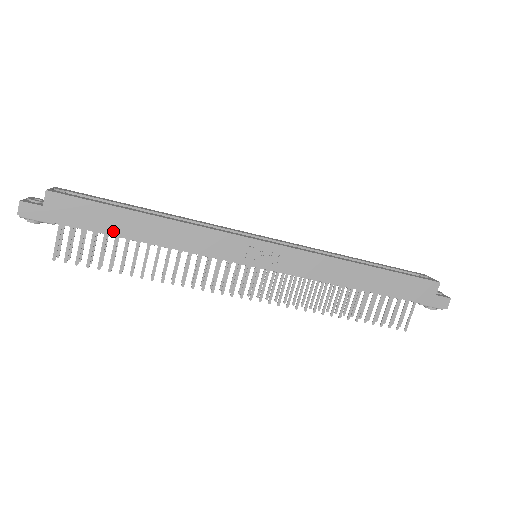
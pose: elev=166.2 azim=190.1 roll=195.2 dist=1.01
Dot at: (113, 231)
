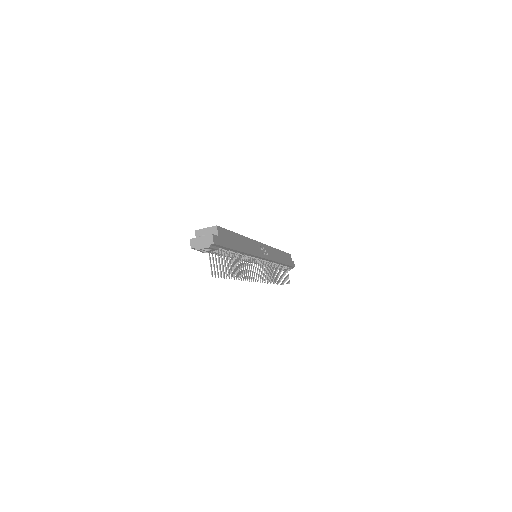
Dot at: (236, 247)
